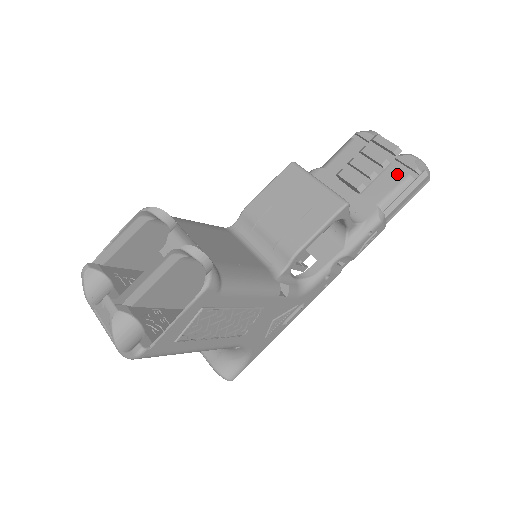
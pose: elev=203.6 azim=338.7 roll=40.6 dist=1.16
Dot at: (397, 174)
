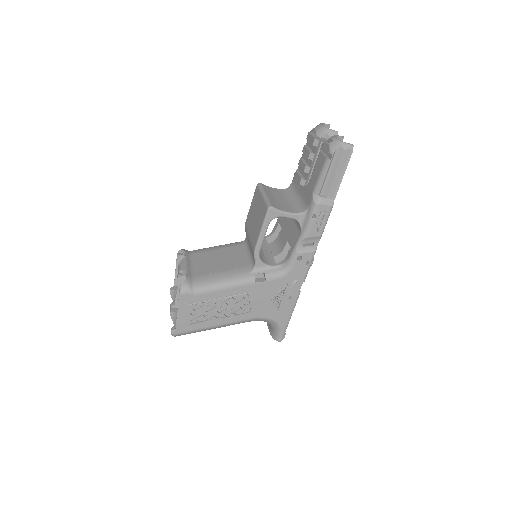
Dot at: (321, 160)
